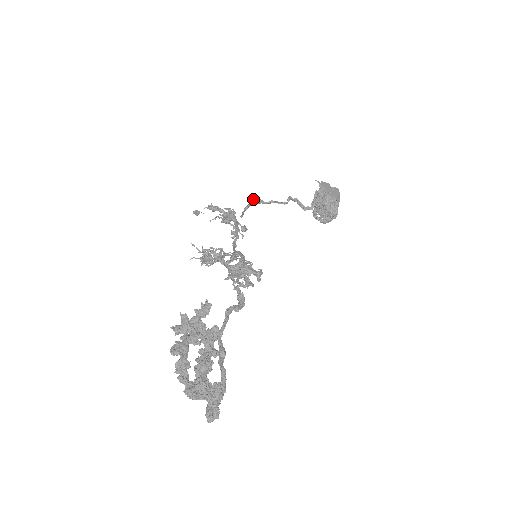
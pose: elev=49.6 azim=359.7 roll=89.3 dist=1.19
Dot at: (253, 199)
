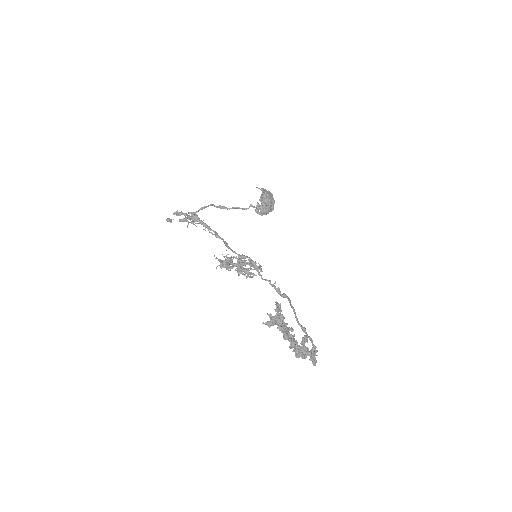
Dot at: (213, 204)
